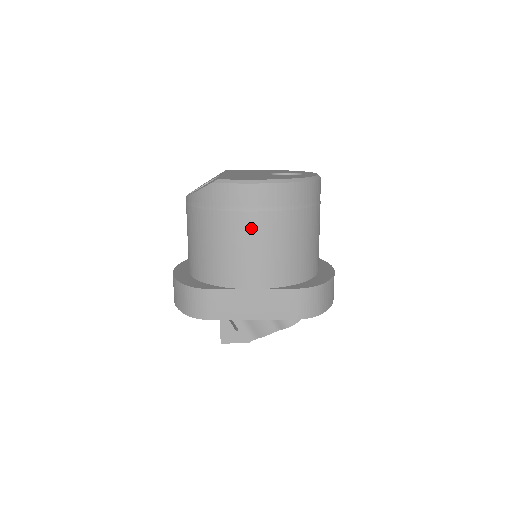
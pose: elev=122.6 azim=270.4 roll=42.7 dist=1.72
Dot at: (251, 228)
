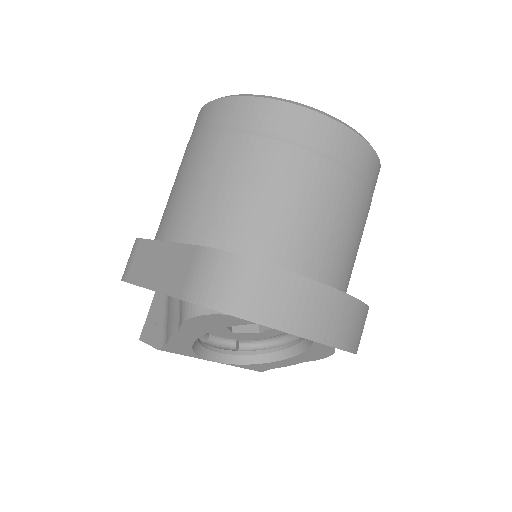
Dot at: (194, 156)
